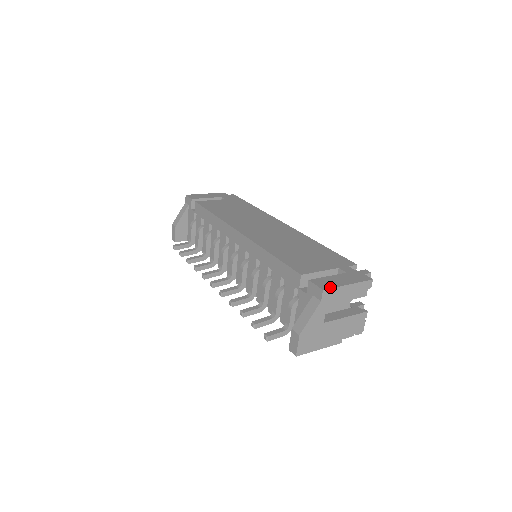
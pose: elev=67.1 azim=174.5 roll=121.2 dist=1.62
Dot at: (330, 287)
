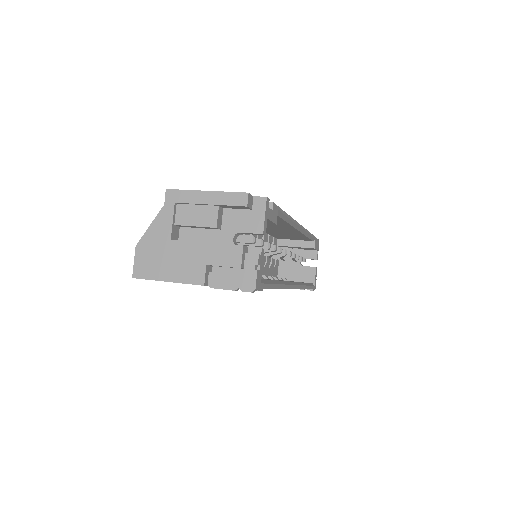
Dot at: (179, 190)
